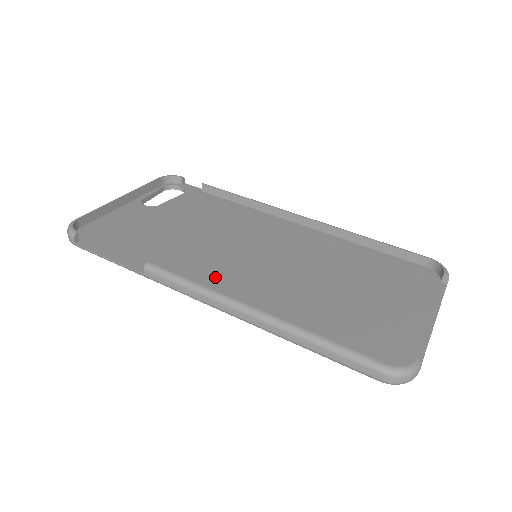
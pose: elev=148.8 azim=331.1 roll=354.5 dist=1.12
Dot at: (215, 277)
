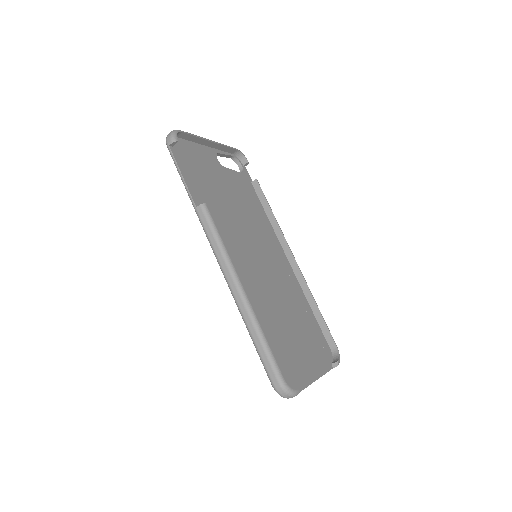
Dot at: (230, 248)
